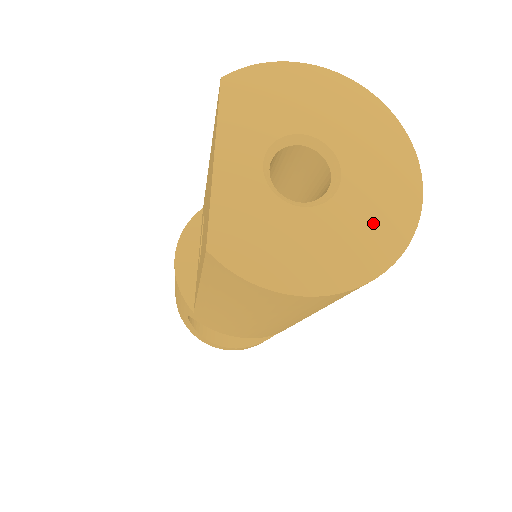
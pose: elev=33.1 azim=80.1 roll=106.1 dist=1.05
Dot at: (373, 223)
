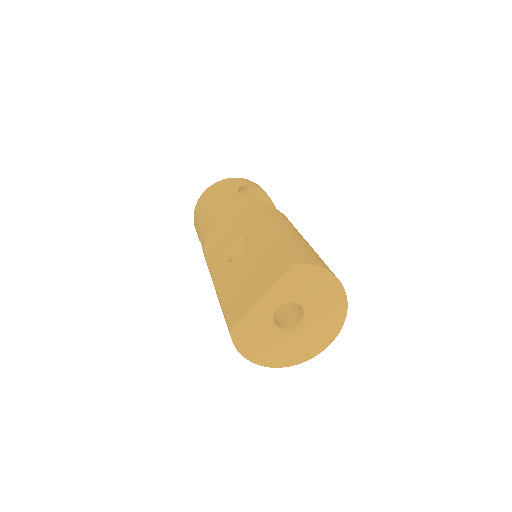
Dot at: (297, 350)
